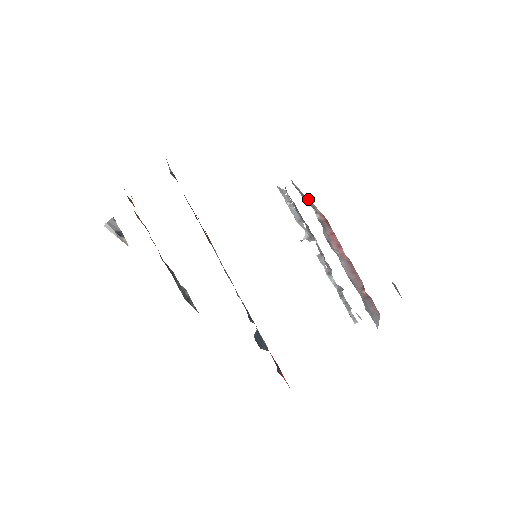
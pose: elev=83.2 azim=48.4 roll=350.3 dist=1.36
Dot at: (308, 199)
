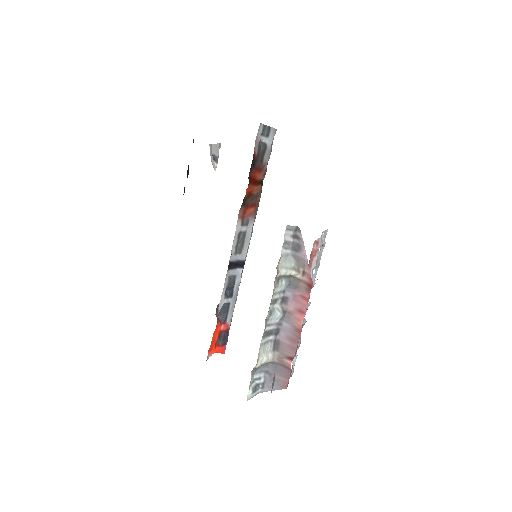
Dot at: occluded
